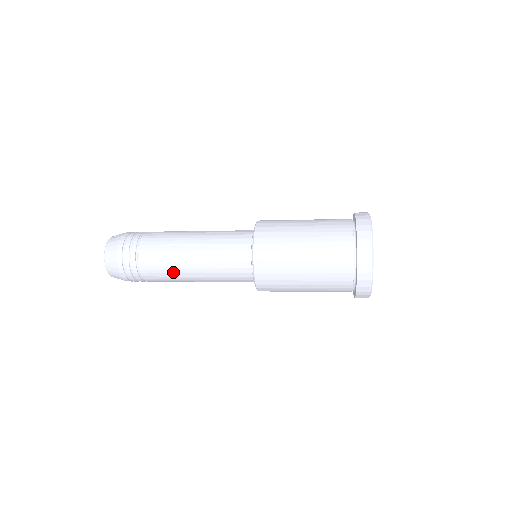
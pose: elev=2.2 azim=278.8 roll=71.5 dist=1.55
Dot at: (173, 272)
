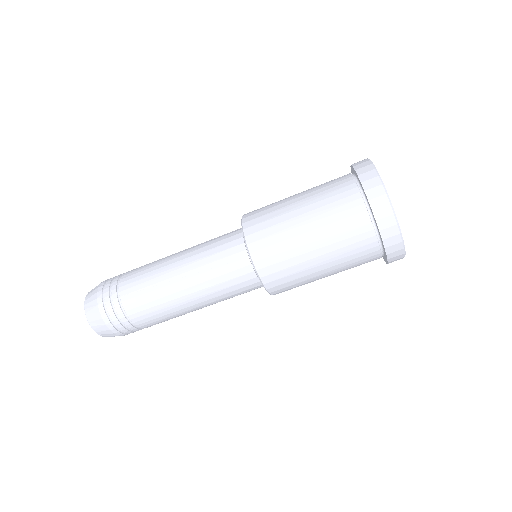
Dot at: (156, 282)
